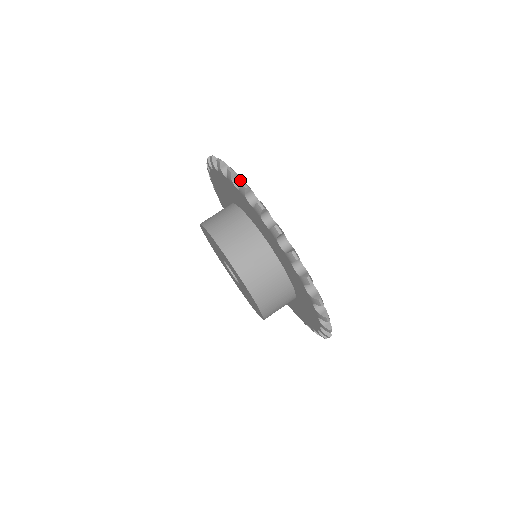
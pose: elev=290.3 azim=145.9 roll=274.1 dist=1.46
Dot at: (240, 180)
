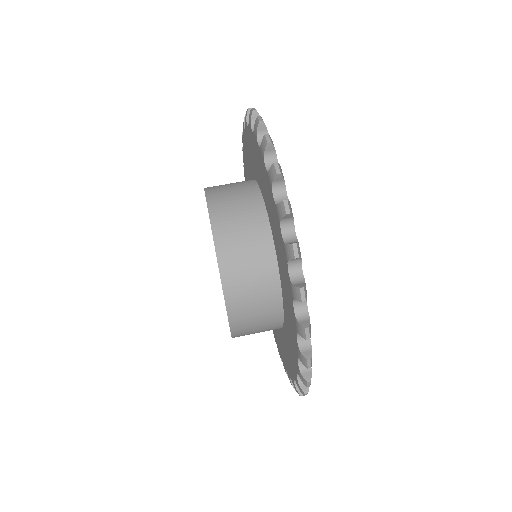
Dot at: occluded
